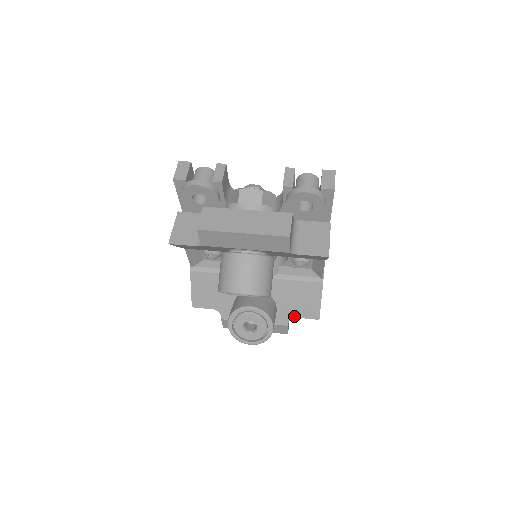
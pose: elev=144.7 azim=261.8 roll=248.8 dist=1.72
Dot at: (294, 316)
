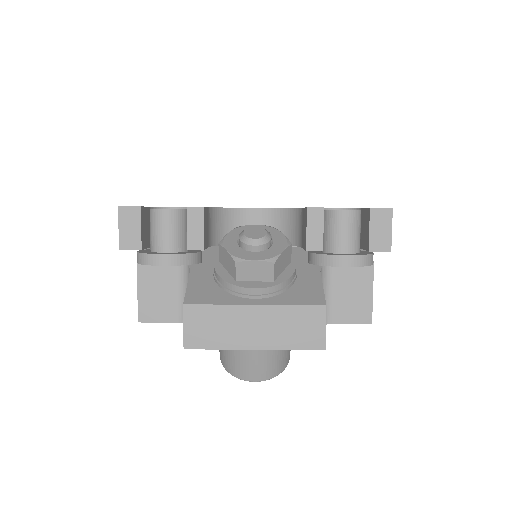
Dot at: occluded
